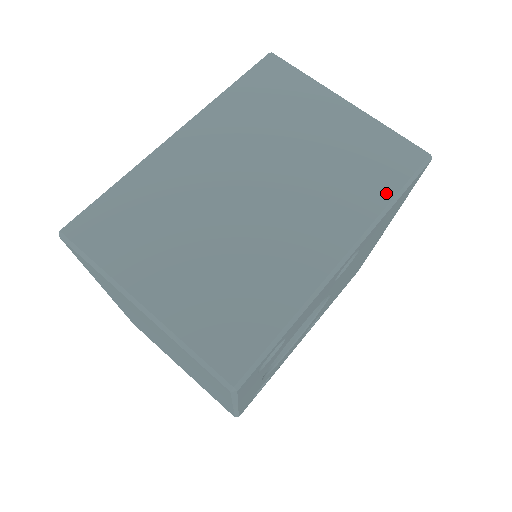
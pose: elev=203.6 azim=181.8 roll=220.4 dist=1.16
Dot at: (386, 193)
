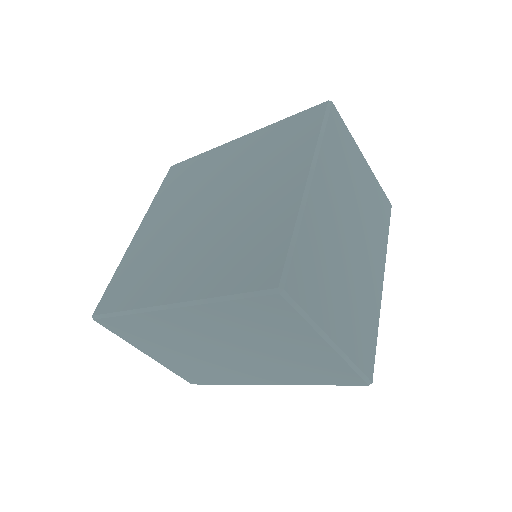
Dot at: (386, 234)
